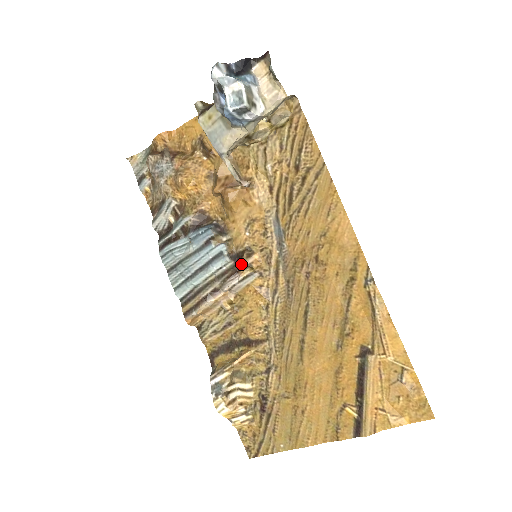
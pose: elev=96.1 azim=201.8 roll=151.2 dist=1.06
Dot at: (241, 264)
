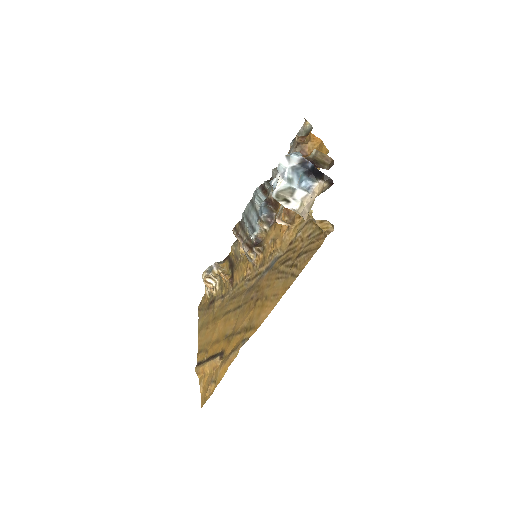
Dot at: (254, 248)
